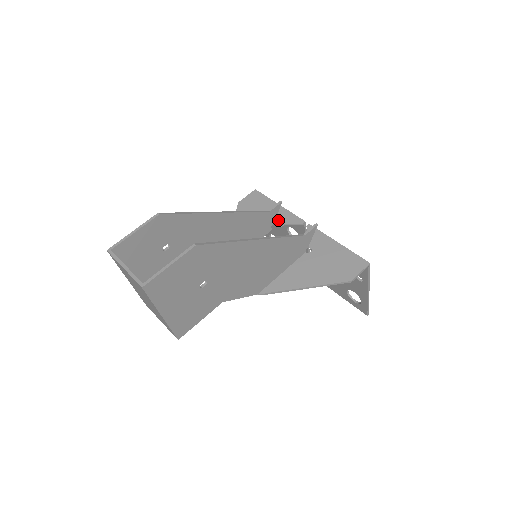
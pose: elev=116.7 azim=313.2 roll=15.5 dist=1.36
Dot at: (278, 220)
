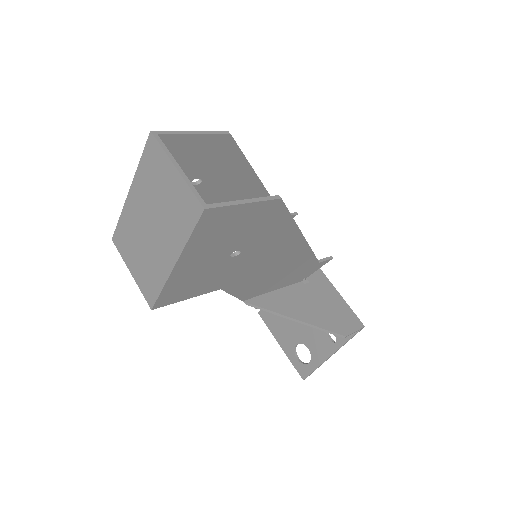
Dot at: occluded
